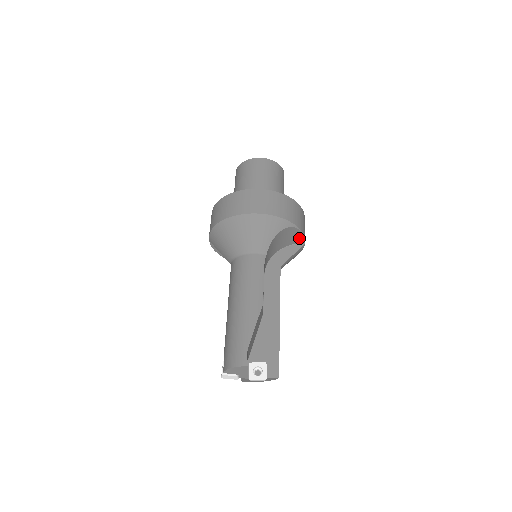
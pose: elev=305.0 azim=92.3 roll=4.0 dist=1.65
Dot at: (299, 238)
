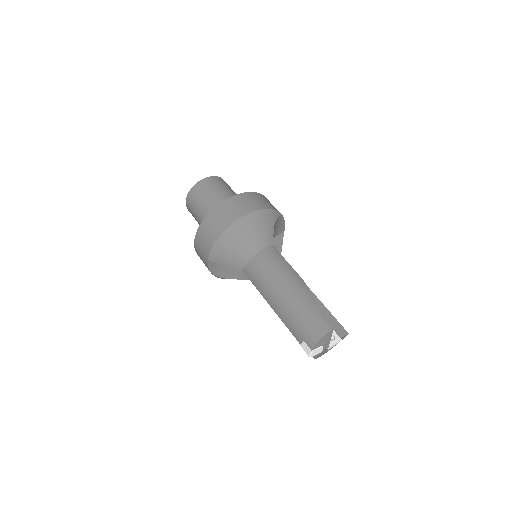
Dot at: (281, 228)
